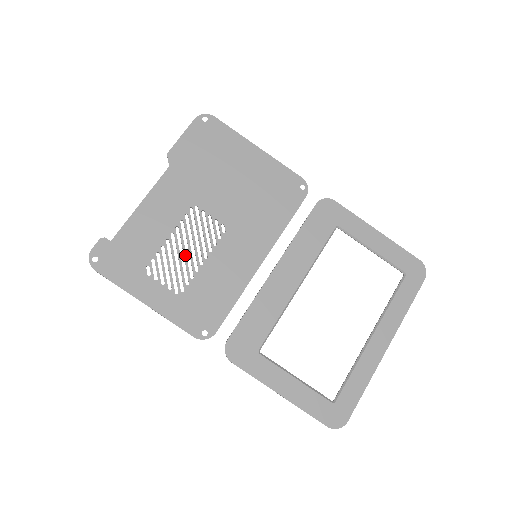
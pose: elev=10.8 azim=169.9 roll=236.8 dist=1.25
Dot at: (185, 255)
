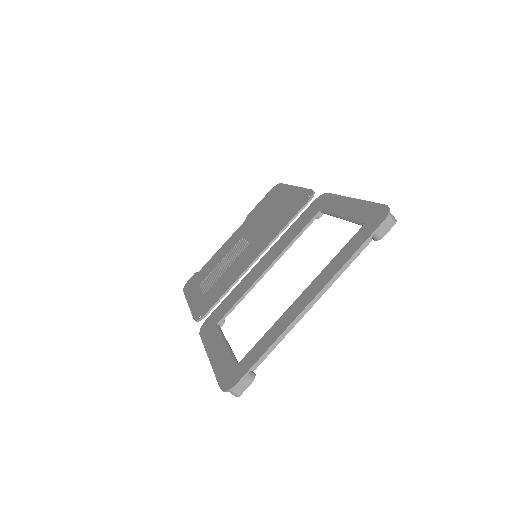
Dot at: (221, 269)
